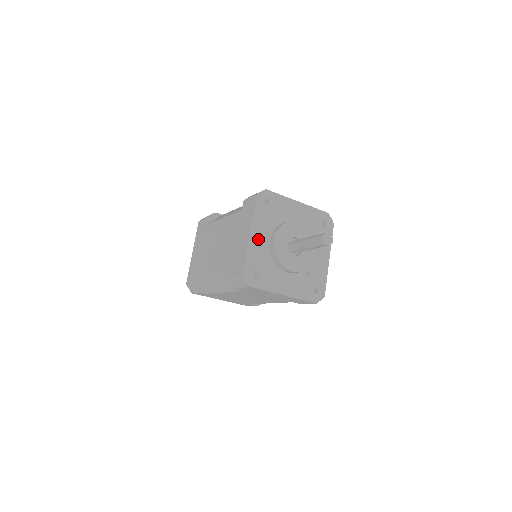
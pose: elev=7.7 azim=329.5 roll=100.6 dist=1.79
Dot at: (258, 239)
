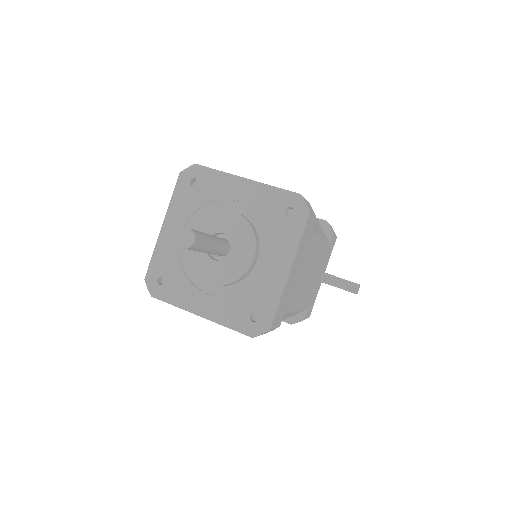
Dot at: (173, 233)
